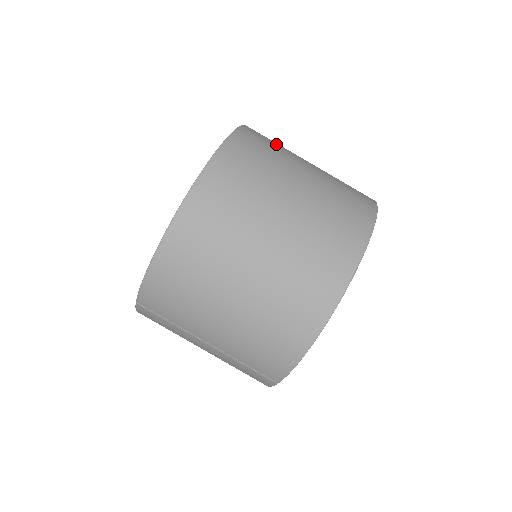
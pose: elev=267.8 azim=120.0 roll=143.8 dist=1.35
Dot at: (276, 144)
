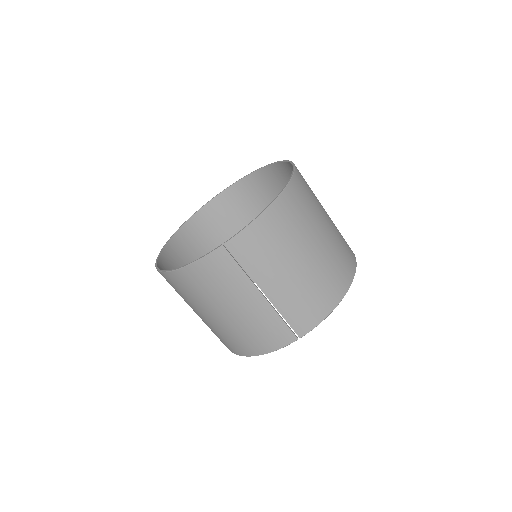
Dot at: occluded
